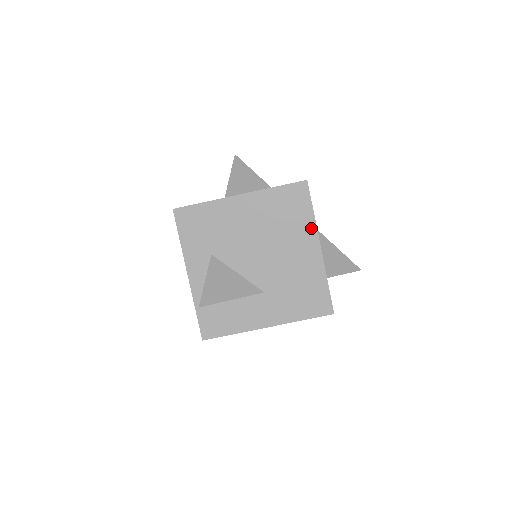
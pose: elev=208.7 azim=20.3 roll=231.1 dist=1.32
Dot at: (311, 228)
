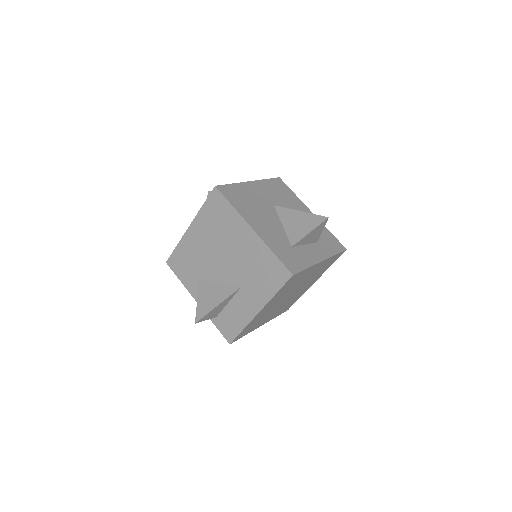
Dot at: (238, 219)
